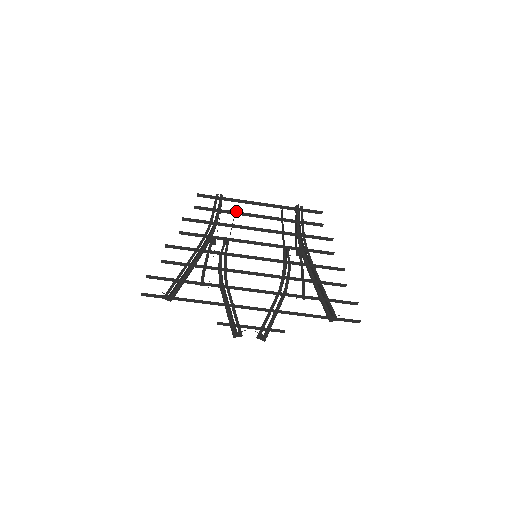
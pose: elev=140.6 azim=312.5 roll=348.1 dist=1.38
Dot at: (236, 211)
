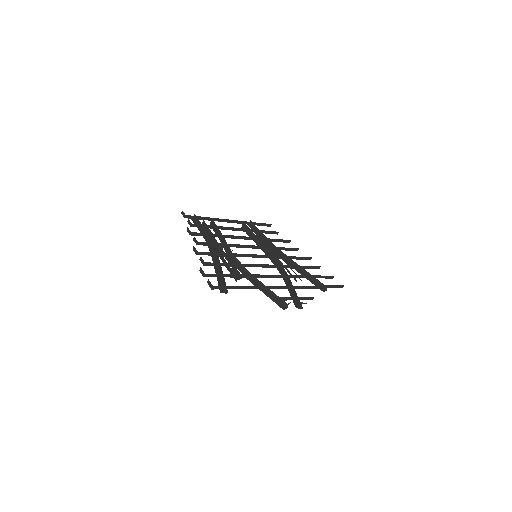
Dot at: (222, 226)
